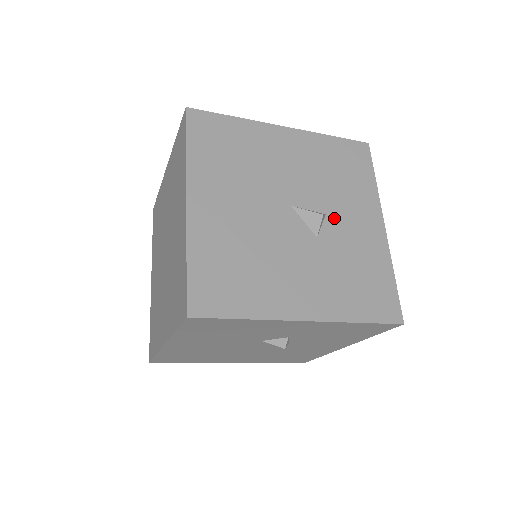
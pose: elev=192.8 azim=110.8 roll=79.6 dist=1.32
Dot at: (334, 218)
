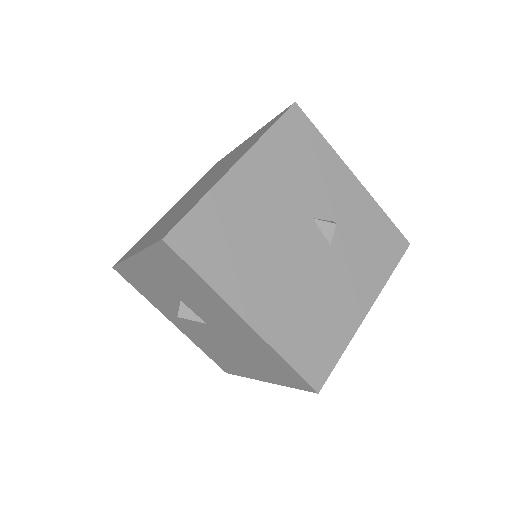
Dot at: occluded
